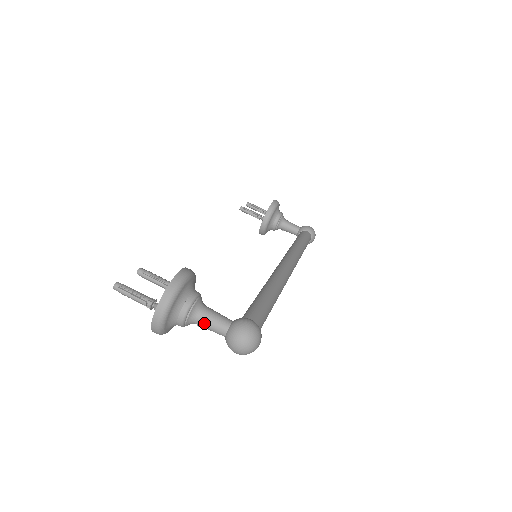
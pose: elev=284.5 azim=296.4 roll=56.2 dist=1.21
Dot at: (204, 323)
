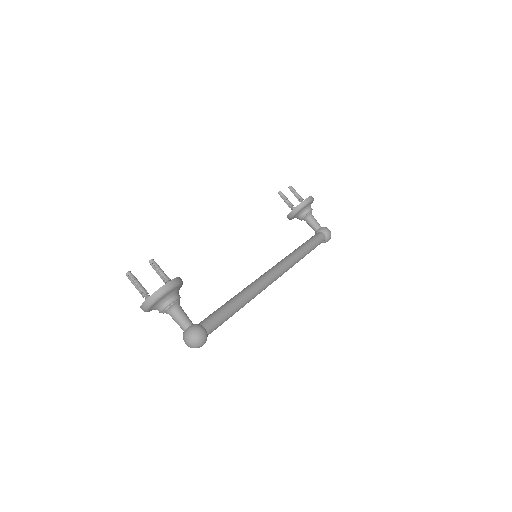
Dot at: (174, 318)
